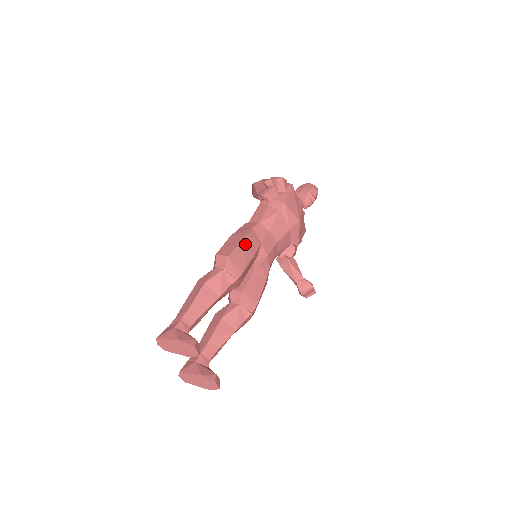
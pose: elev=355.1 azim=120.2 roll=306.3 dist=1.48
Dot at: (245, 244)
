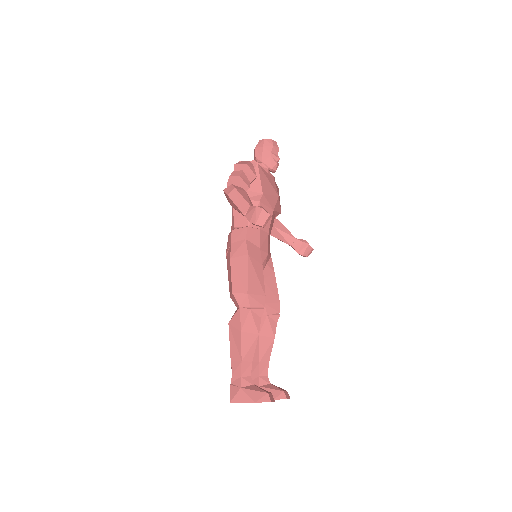
Dot at: (252, 266)
